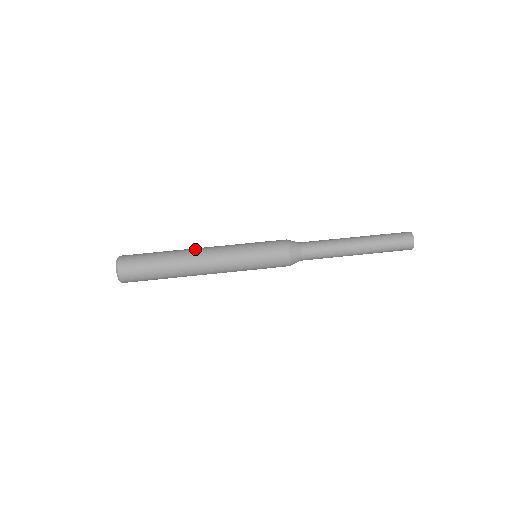
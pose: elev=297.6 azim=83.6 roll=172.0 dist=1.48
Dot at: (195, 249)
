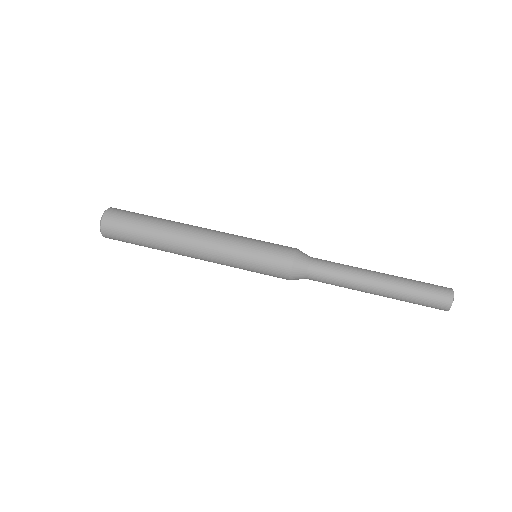
Dot at: (192, 225)
